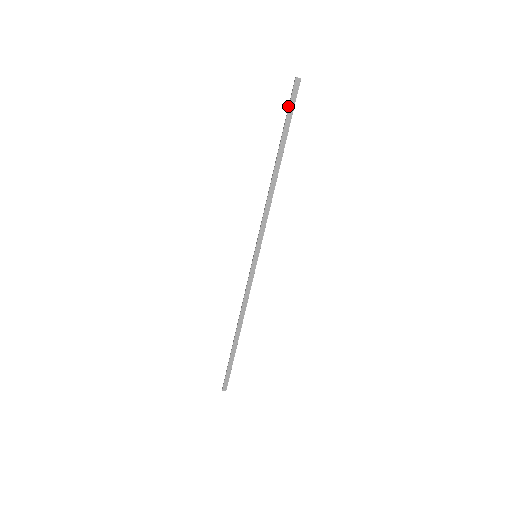
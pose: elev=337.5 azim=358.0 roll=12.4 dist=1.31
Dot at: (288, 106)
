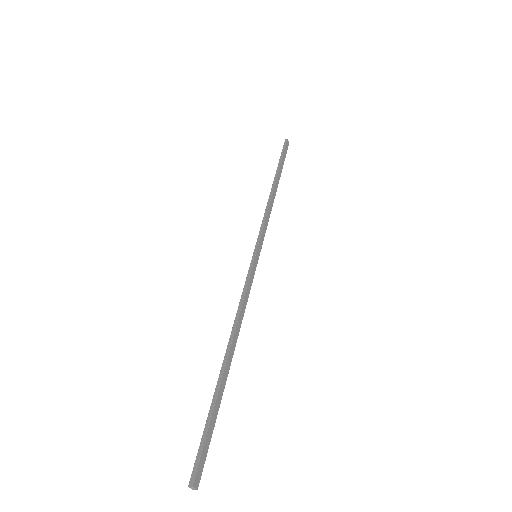
Dot at: (282, 152)
